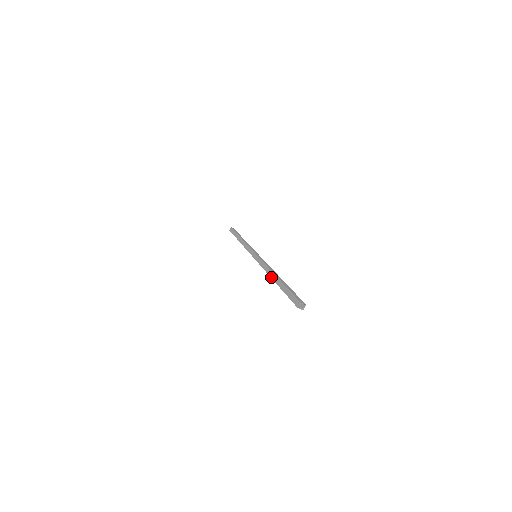
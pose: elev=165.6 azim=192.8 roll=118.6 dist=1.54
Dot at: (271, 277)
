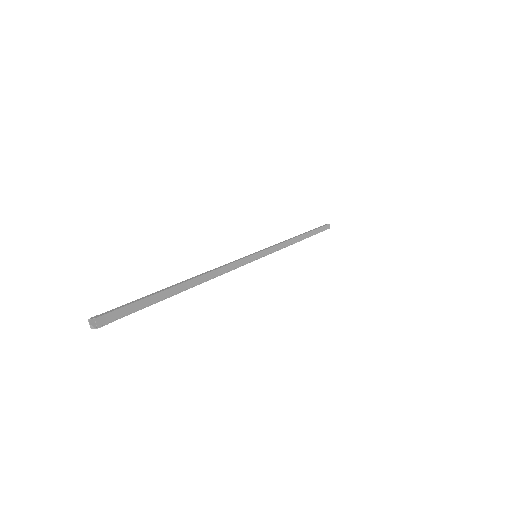
Dot at: occluded
